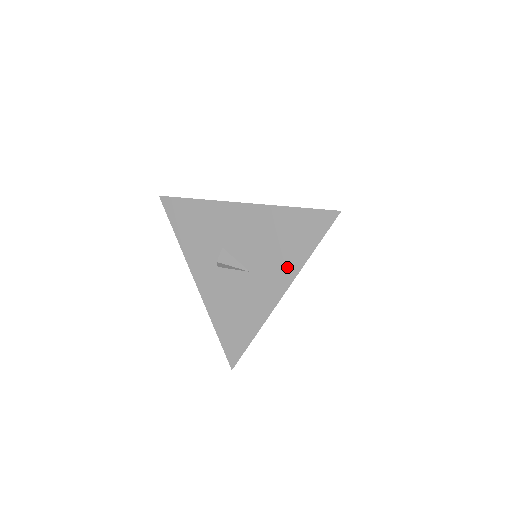
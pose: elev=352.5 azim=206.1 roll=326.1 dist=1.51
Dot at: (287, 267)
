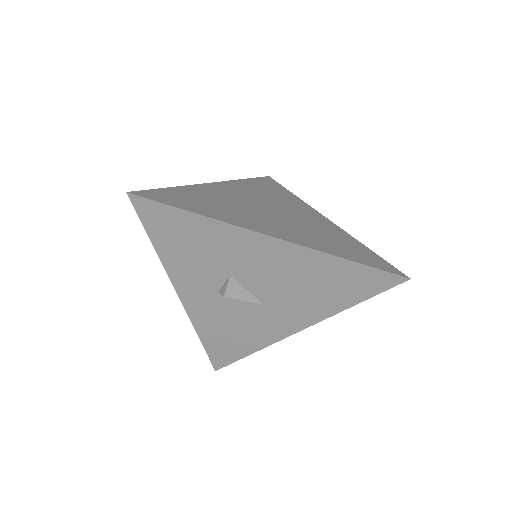
Dot at: (316, 310)
